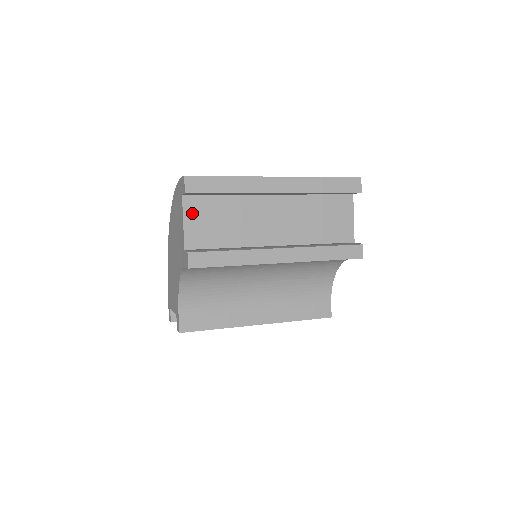
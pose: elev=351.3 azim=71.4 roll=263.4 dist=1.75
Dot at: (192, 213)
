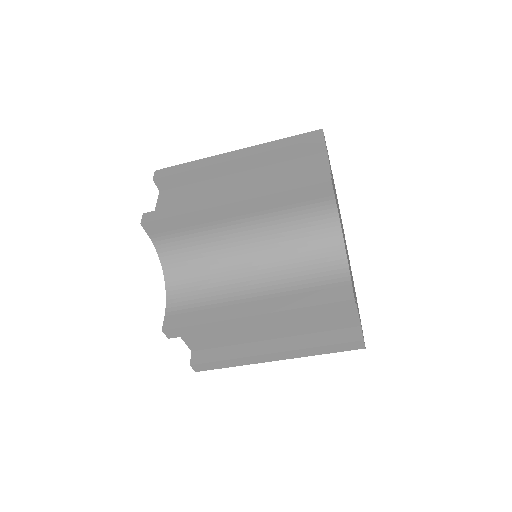
Dot at: (164, 200)
